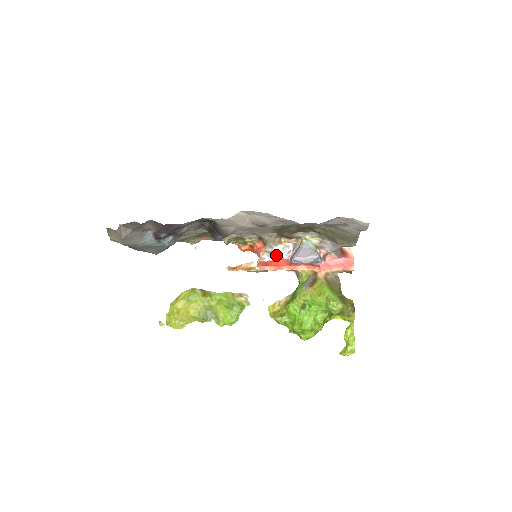
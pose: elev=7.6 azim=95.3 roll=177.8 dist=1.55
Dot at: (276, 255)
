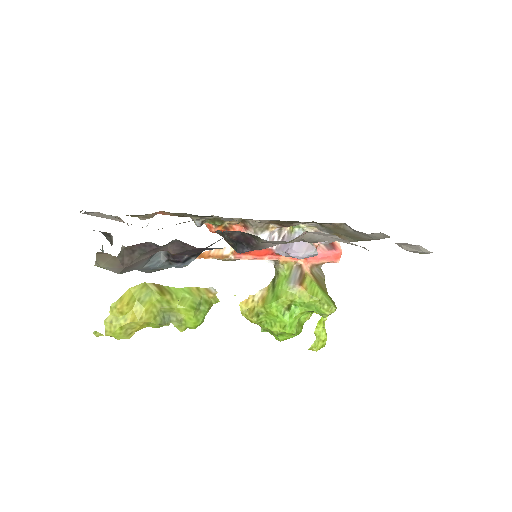
Dot at: occluded
